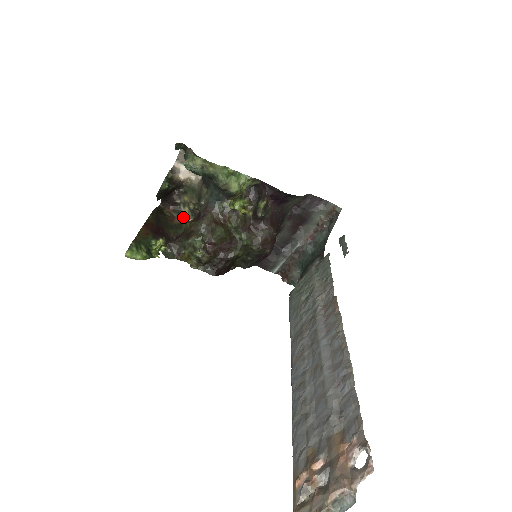
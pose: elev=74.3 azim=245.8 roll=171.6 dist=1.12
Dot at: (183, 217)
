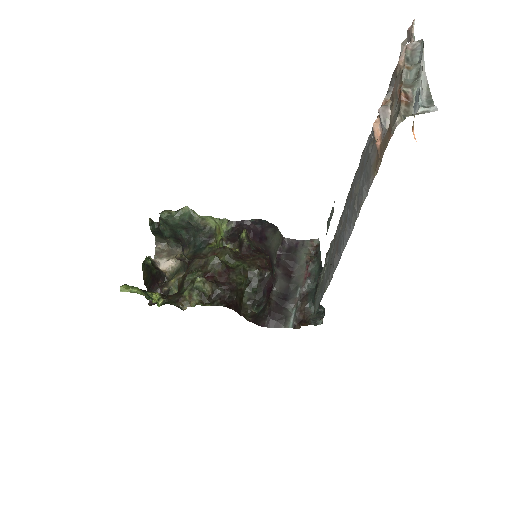
Dot at: occluded
